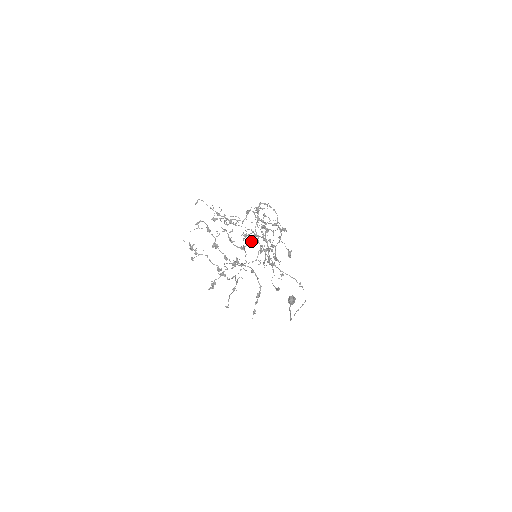
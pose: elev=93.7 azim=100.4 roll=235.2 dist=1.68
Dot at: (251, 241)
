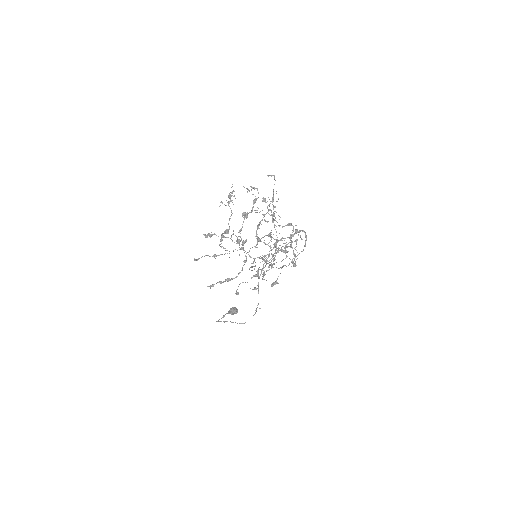
Dot at: (268, 243)
